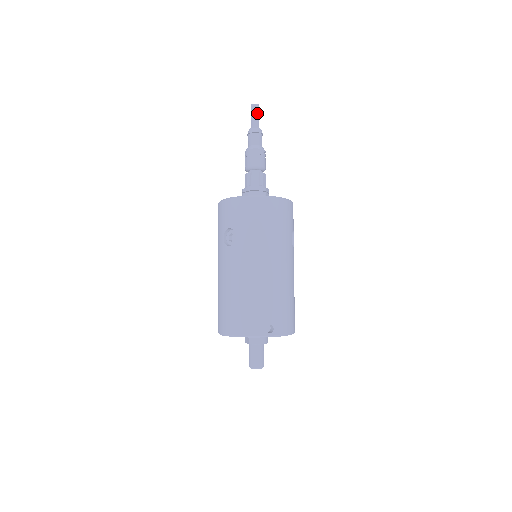
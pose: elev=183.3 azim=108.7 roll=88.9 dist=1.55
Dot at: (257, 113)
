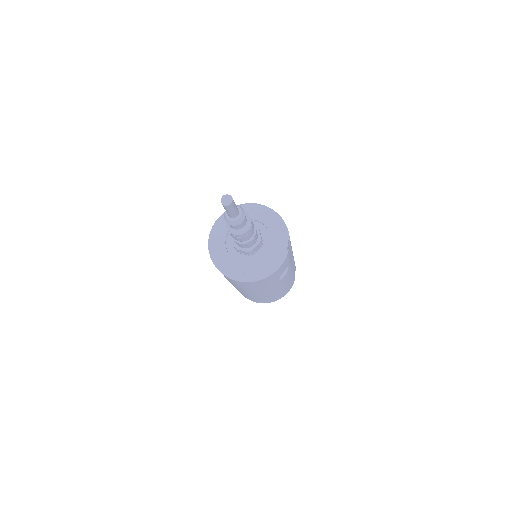
Dot at: (230, 210)
